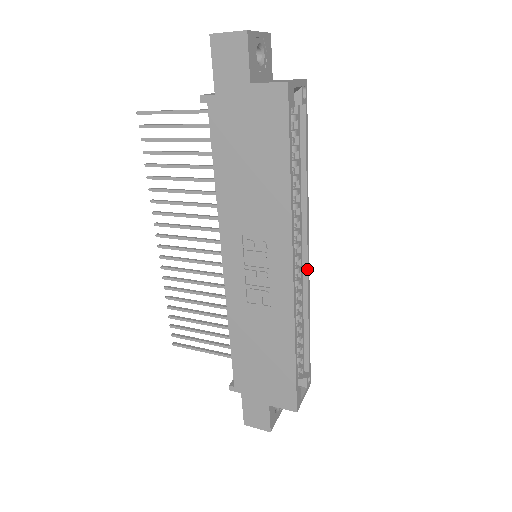
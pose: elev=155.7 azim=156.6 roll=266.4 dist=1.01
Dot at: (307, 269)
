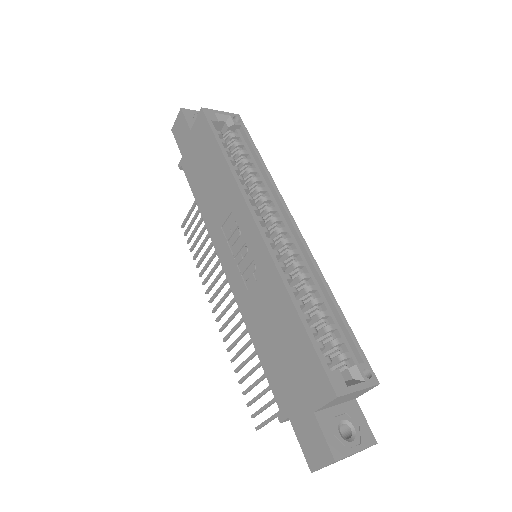
Dot at: (300, 239)
